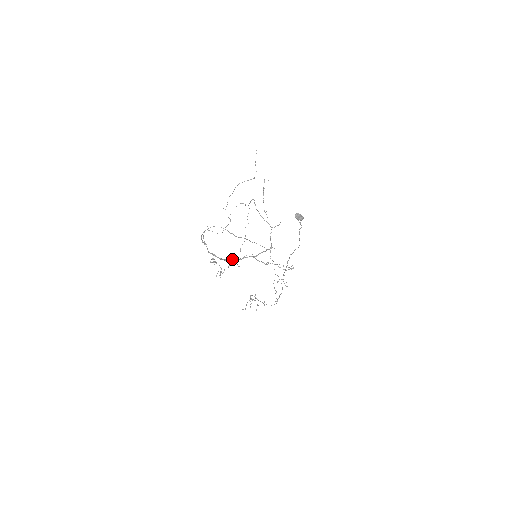
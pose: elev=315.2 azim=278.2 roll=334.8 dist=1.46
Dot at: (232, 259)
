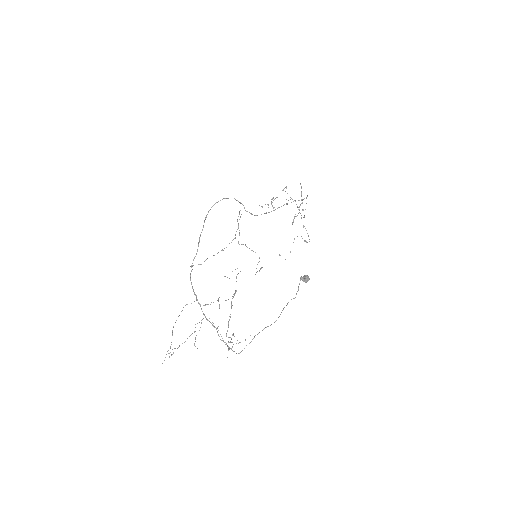
Dot at: occluded
